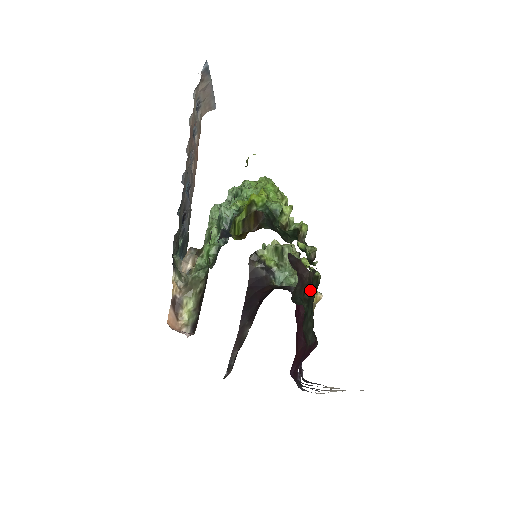
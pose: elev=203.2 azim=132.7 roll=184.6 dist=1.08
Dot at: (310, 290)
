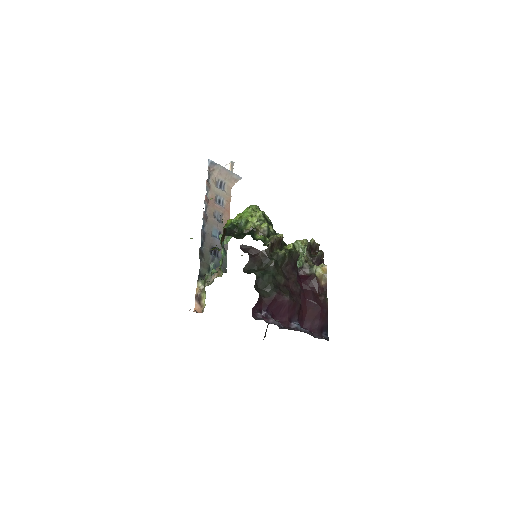
Dot at: (268, 263)
